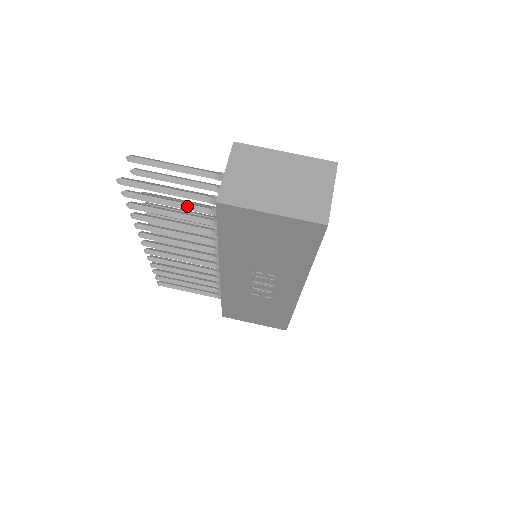
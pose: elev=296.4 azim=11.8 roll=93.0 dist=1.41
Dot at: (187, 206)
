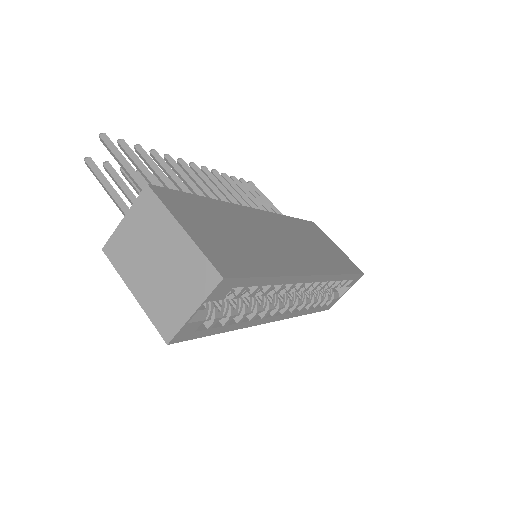
Dot at: occluded
